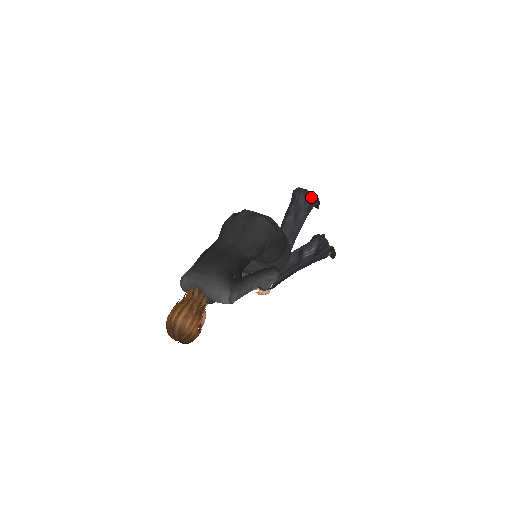
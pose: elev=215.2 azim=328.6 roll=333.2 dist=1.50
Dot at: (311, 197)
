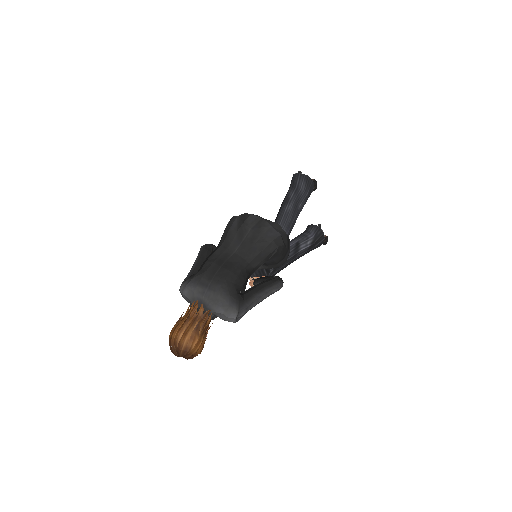
Dot at: (312, 184)
